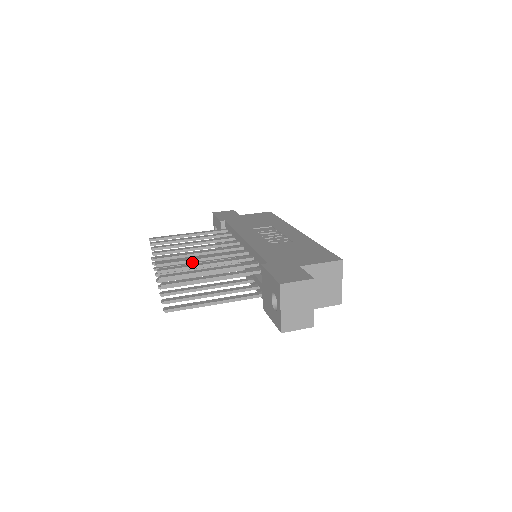
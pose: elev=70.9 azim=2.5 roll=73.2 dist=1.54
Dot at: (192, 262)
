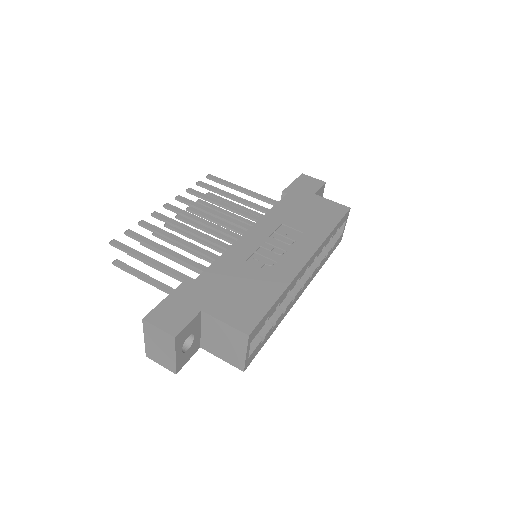
Dot at: (220, 221)
